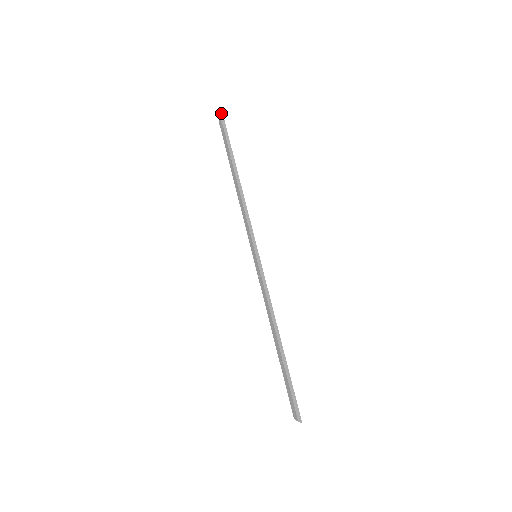
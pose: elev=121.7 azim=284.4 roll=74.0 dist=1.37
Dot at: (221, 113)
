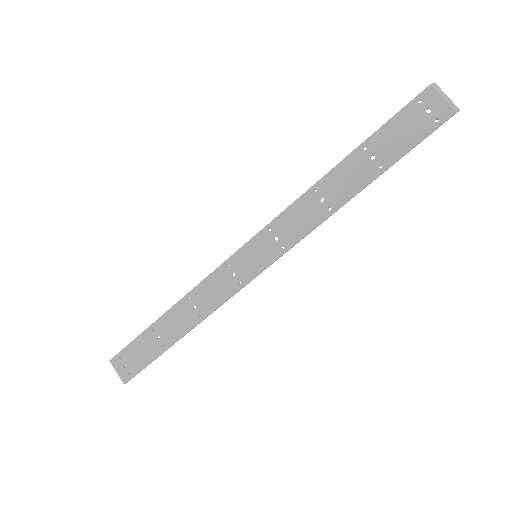
Dot at: (112, 359)
